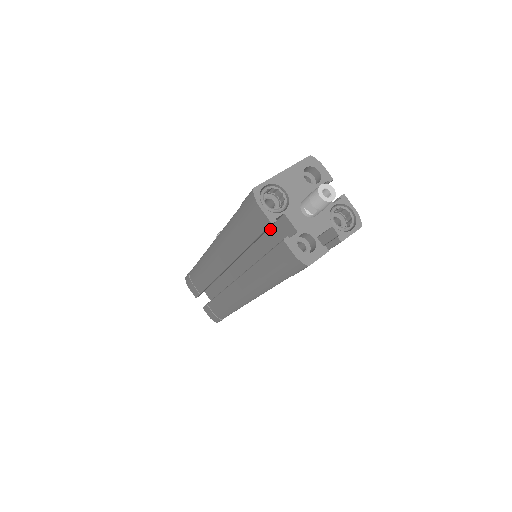
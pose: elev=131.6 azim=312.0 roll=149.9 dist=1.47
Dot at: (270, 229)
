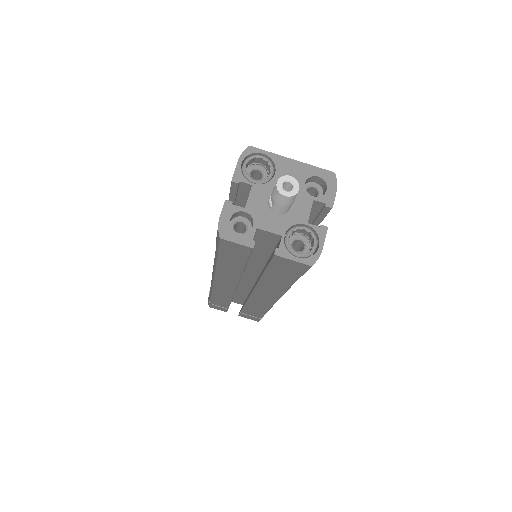
Dot at: occluded
